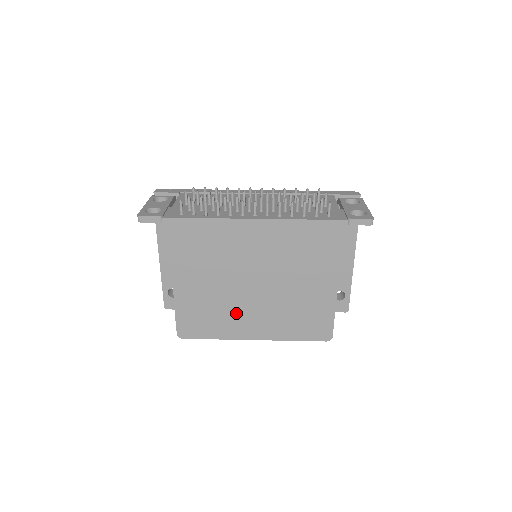
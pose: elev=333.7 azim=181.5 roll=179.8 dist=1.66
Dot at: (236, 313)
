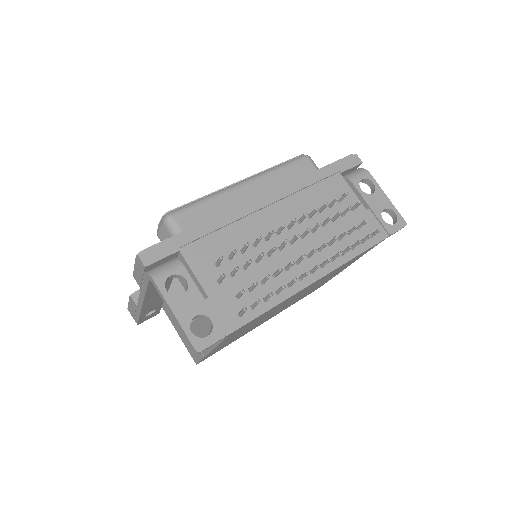
Dot at: occluded
